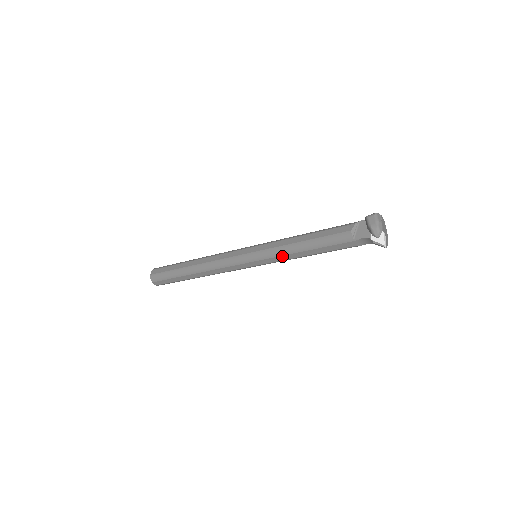
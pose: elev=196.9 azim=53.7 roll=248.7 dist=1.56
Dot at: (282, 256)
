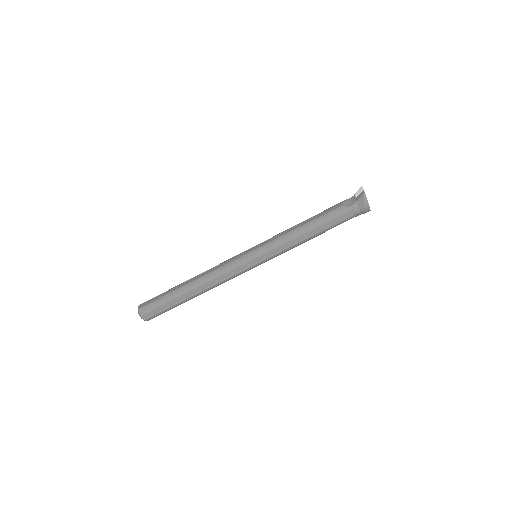
Dot at: (280, 234)
